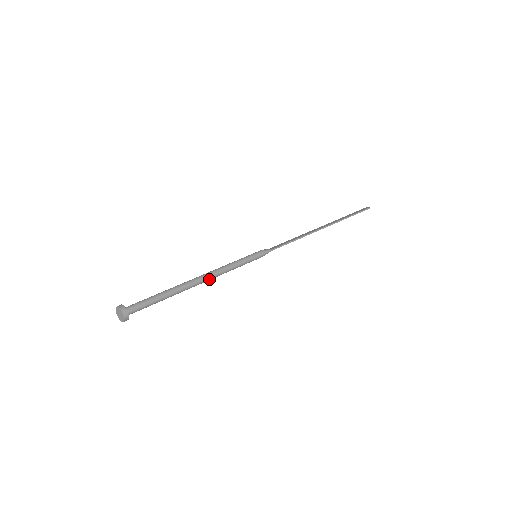
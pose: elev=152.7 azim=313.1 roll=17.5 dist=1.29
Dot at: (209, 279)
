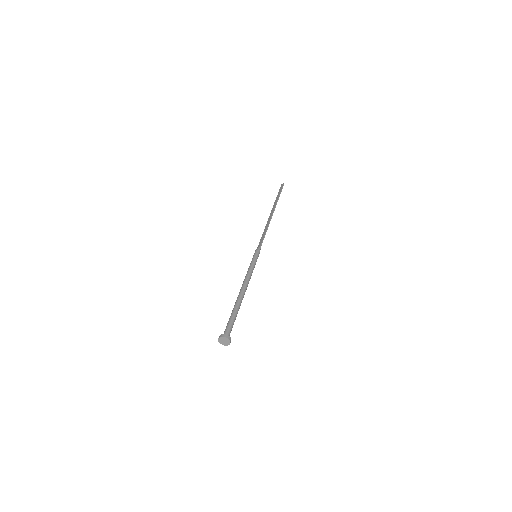
Dot at: occluded
